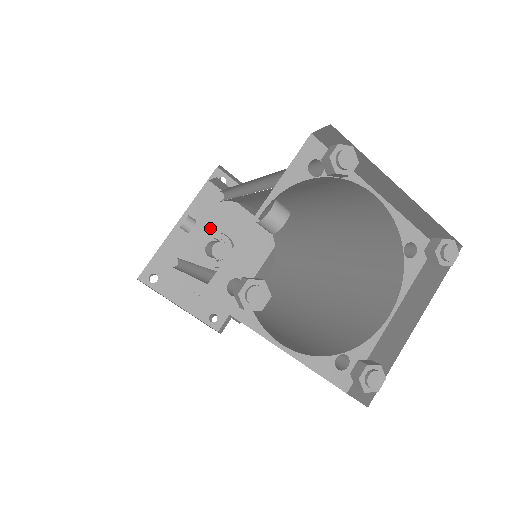
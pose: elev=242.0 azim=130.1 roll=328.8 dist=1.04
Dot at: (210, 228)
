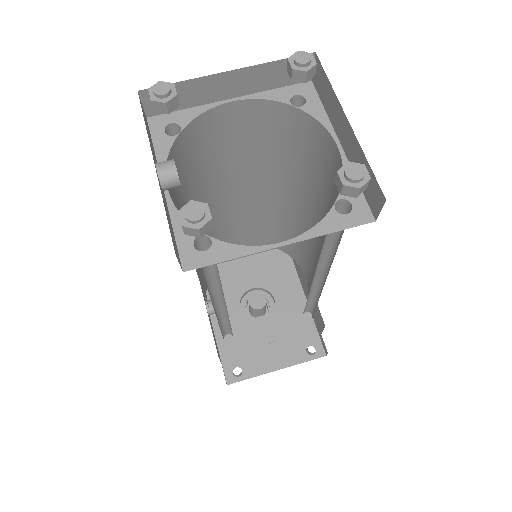
Dot at: (235, 297)
